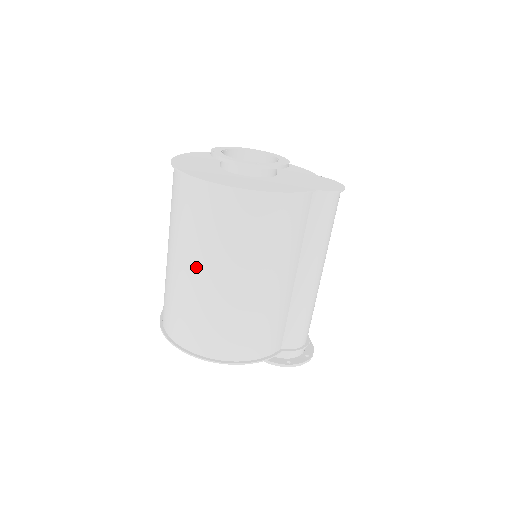
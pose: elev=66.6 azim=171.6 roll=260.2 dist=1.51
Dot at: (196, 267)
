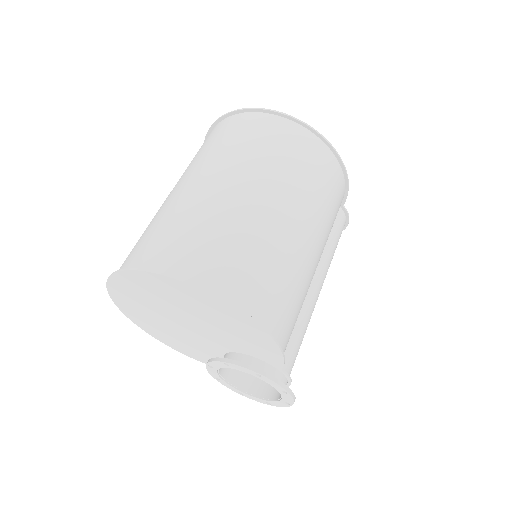
Dot at: (262, 191)
